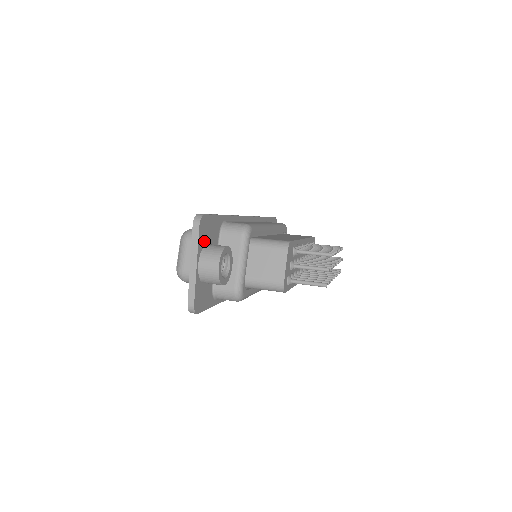
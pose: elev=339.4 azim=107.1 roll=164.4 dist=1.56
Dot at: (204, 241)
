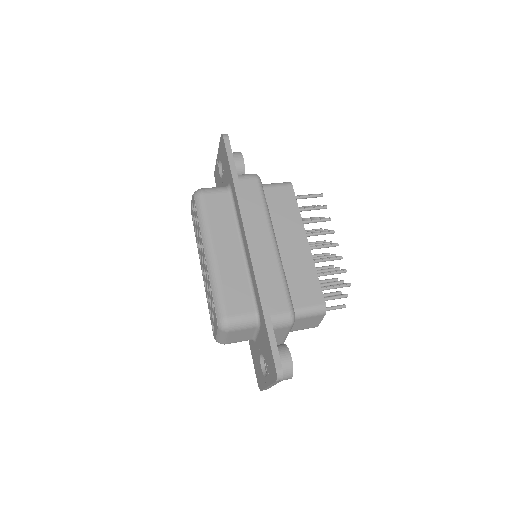
Dot at: occluded
